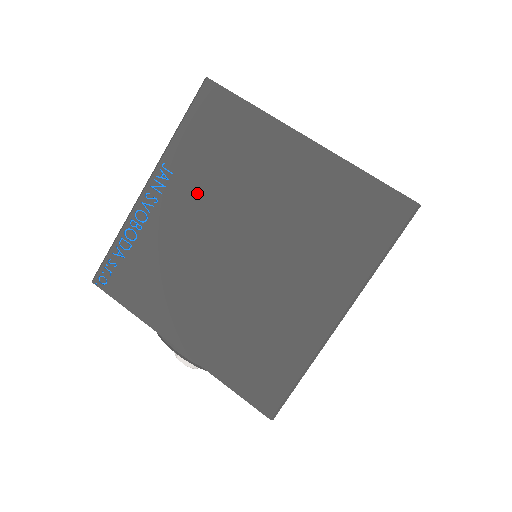
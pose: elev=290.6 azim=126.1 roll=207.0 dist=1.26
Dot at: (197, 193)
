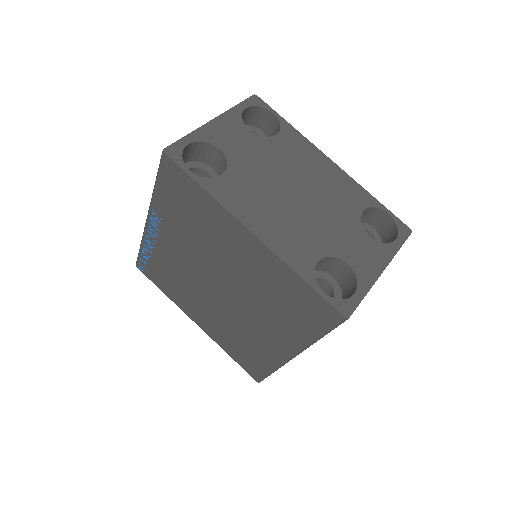
Dot at: (182, 240)
